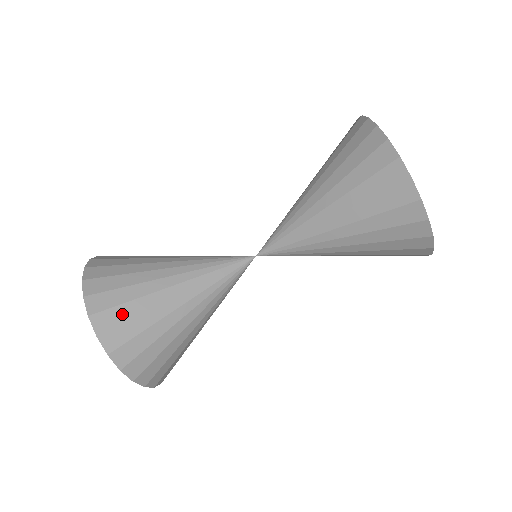
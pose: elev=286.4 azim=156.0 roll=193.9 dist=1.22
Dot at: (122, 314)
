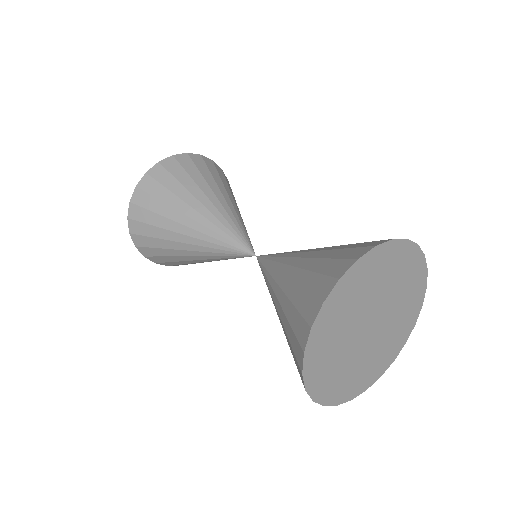
Dot at: (150, 243)
